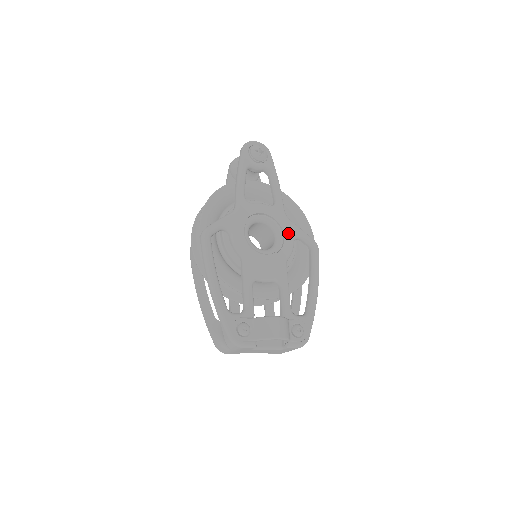
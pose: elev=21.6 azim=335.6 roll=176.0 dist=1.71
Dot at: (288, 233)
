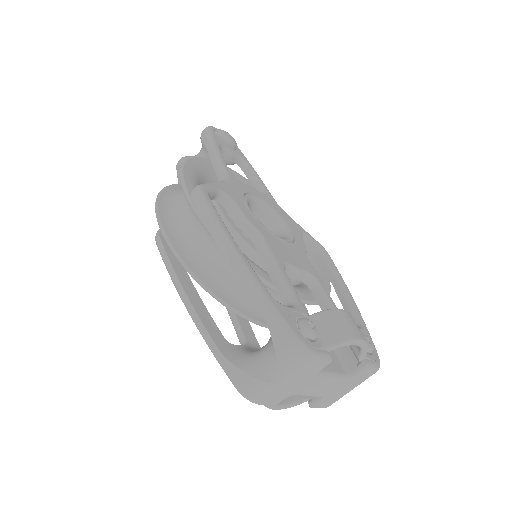
Dot at: (293, 226)
